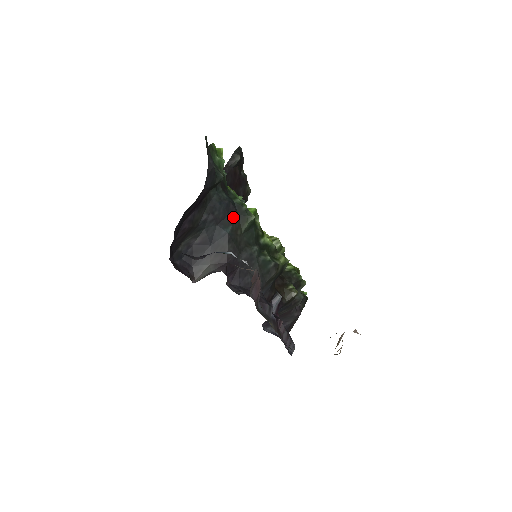
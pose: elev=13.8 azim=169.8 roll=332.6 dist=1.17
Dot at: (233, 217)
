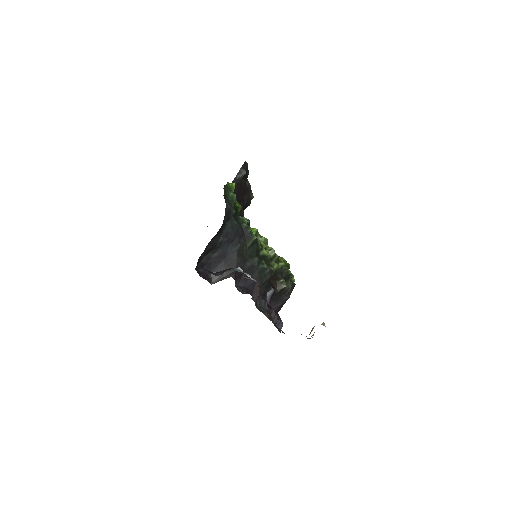
Dot at: (241, 238)
